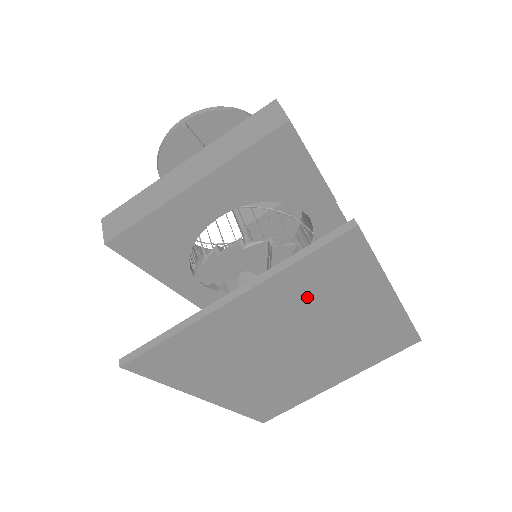
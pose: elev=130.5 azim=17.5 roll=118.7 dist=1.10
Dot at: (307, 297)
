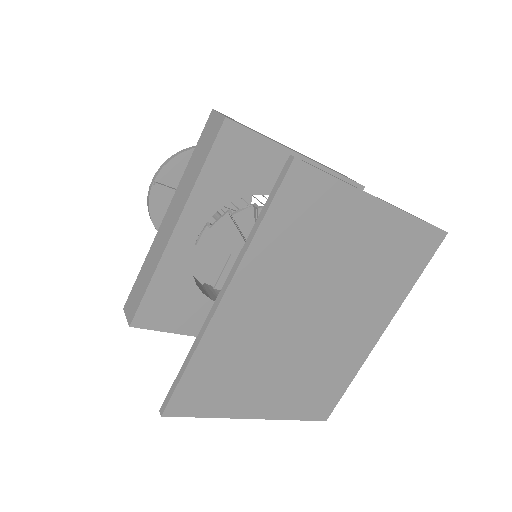
Dot at: (384, 260)
